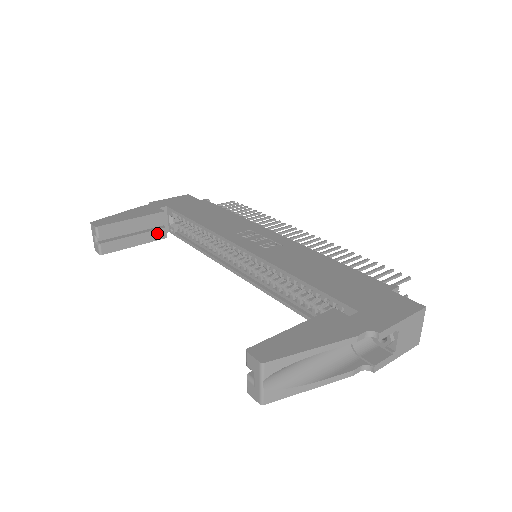
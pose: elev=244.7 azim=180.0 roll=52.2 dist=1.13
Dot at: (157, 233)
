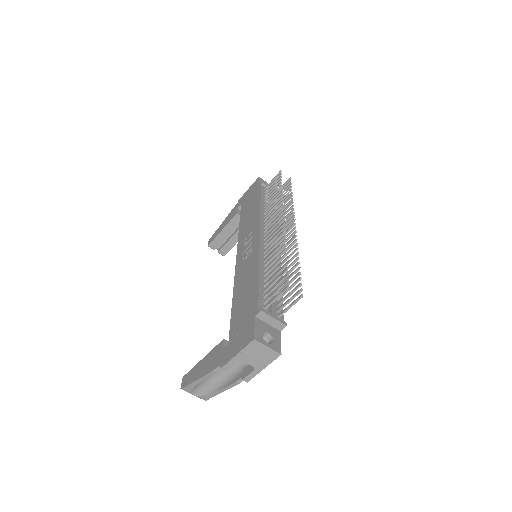
Dot at: occluded
